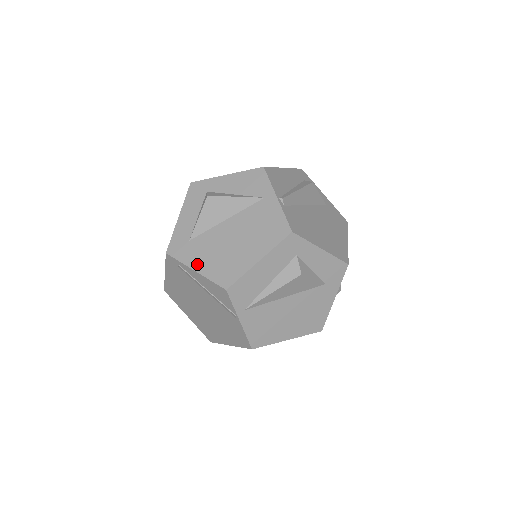
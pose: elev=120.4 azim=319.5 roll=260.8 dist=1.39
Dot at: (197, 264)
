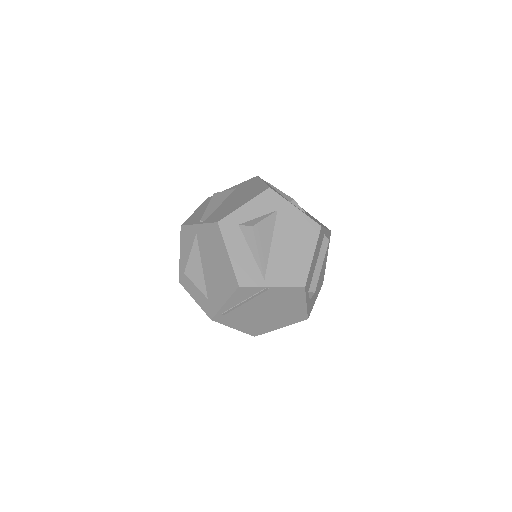
Dot at: (221, 300)
